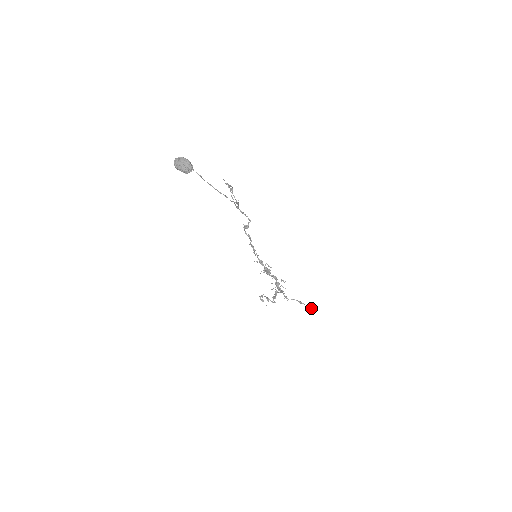
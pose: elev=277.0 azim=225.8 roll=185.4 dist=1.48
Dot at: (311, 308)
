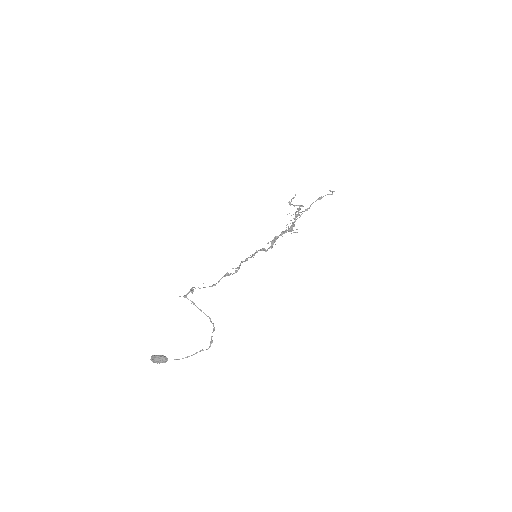
Dot at: occluded
